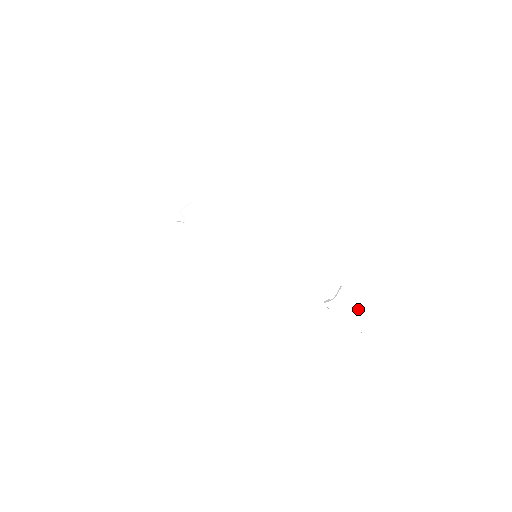
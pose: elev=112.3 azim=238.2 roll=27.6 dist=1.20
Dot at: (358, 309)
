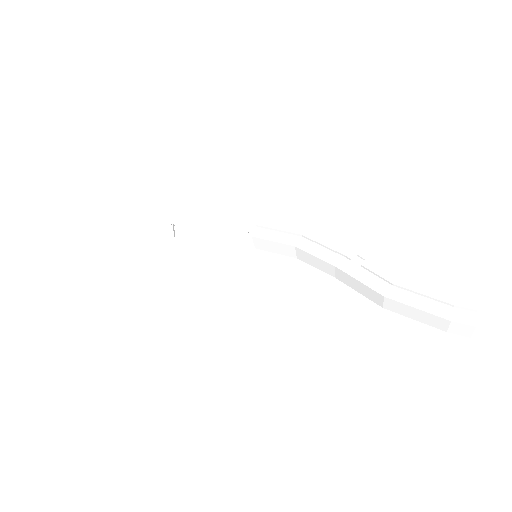
Dot at: occluded
